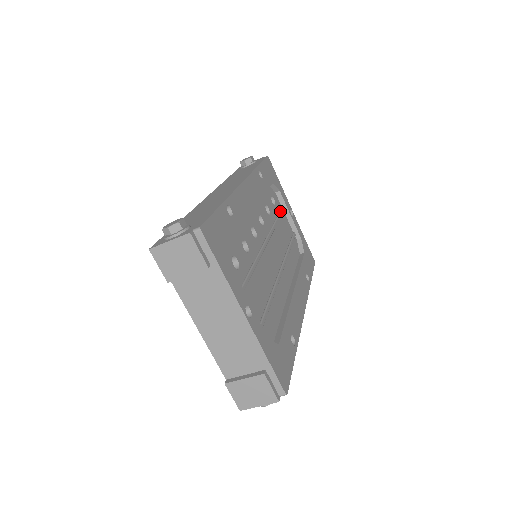
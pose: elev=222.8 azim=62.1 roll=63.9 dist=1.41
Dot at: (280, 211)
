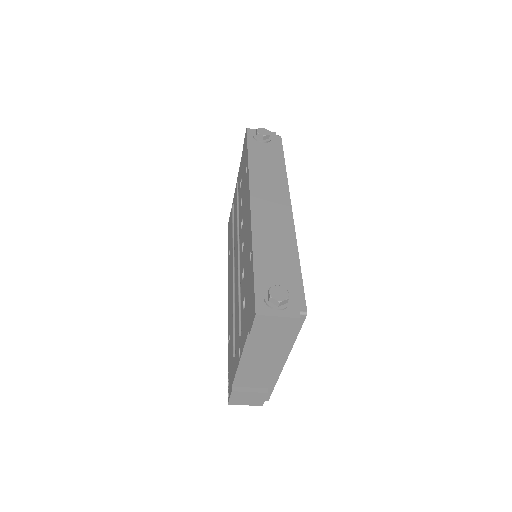
Dot at: occluded
